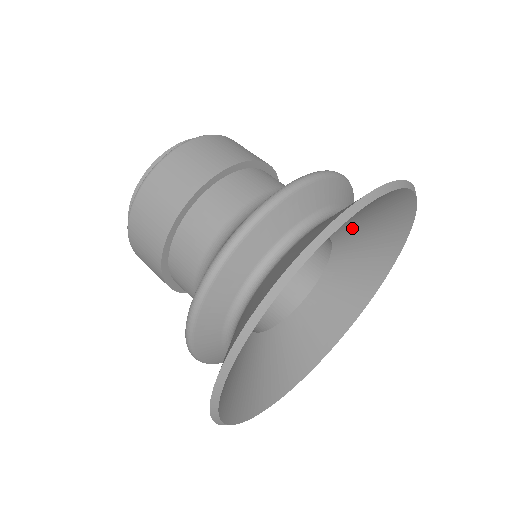
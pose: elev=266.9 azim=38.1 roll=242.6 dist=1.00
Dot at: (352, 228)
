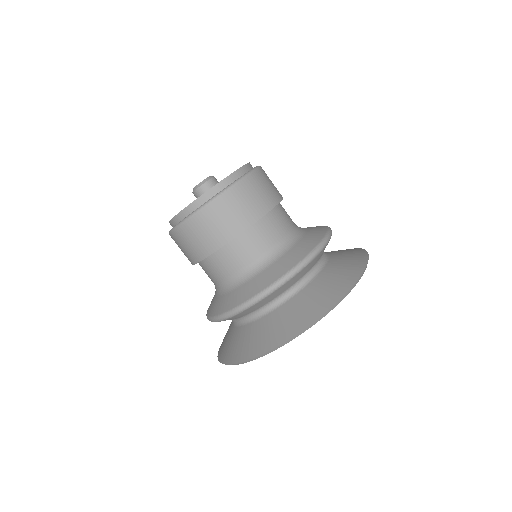
Dot at: occluded
